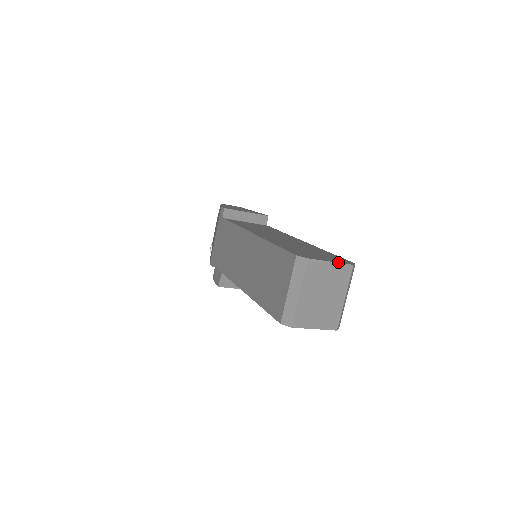
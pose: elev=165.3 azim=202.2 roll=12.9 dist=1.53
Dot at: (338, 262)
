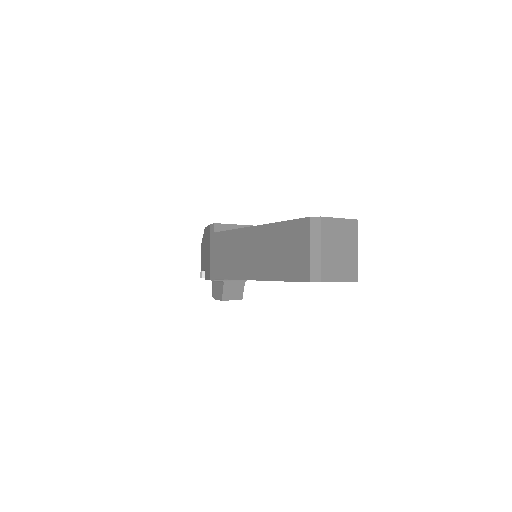
Dot at: occluded
